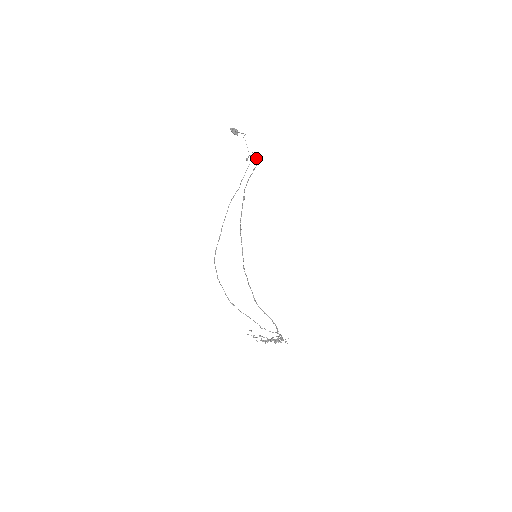
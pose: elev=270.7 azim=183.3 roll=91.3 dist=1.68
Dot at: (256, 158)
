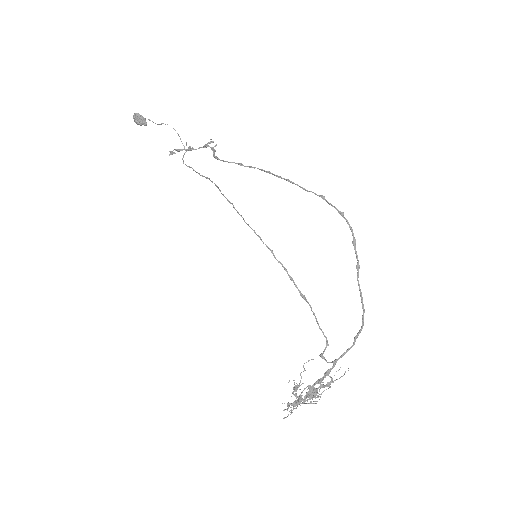
Dot at: occluded
